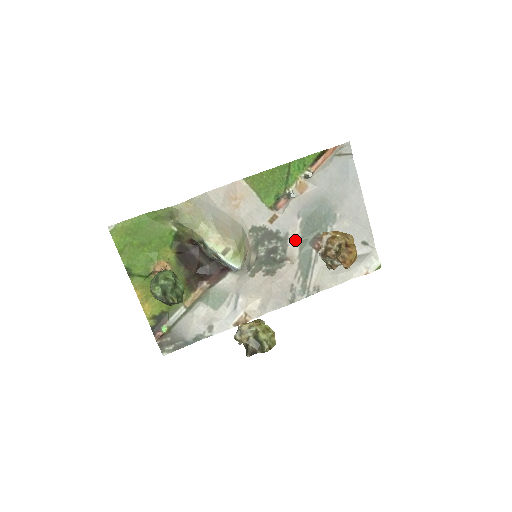
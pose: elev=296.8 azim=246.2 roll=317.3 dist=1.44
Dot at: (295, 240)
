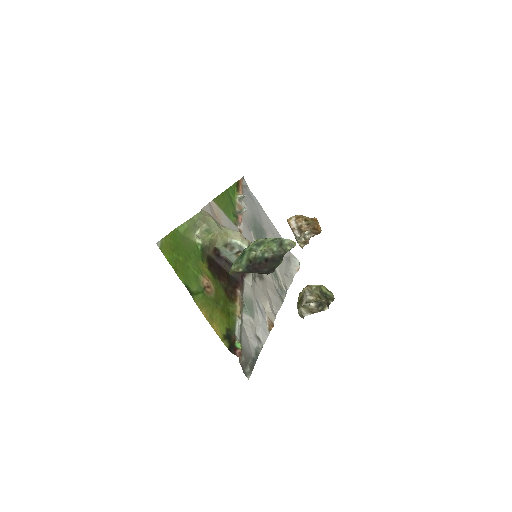
Dot at: occluded
